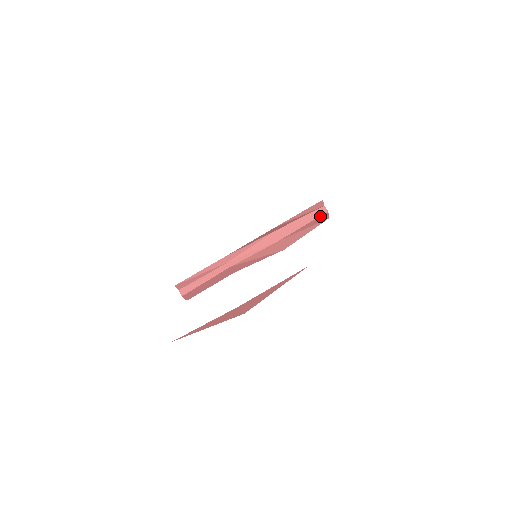
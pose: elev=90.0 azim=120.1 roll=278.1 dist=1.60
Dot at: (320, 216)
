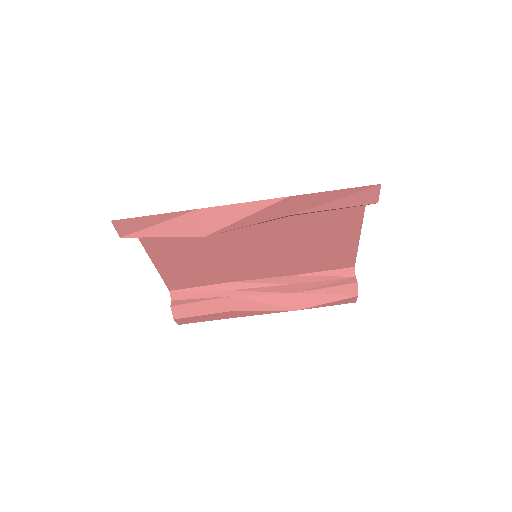
Dot at: (347, 284)
